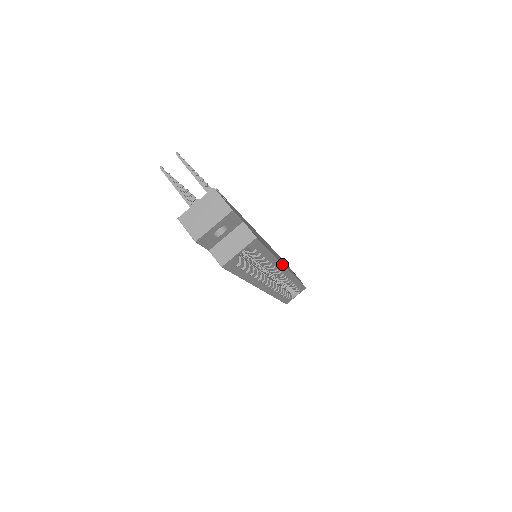
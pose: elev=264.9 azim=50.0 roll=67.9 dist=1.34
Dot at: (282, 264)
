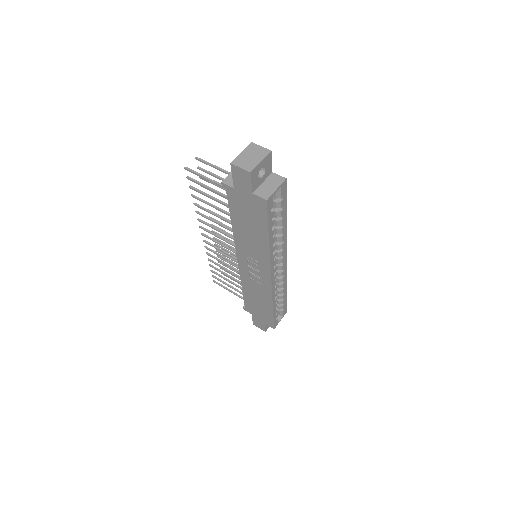
Dot at: (286, 243)
